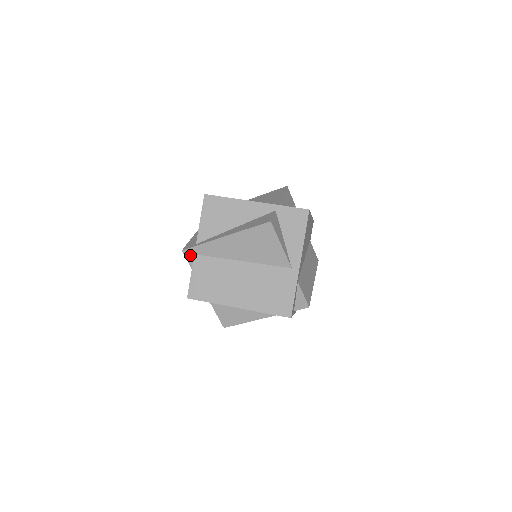
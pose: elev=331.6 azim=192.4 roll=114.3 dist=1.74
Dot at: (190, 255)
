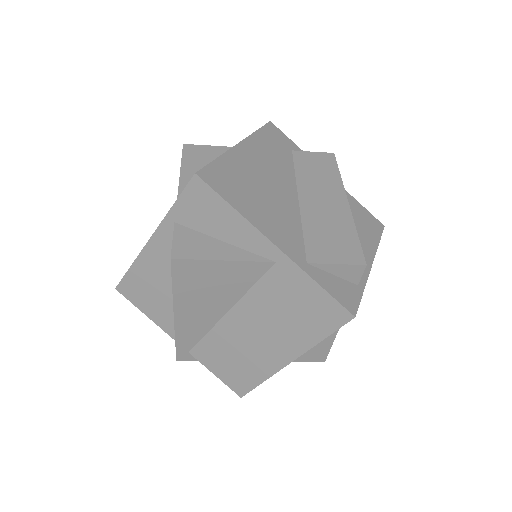
Dot at: (187, 356)
